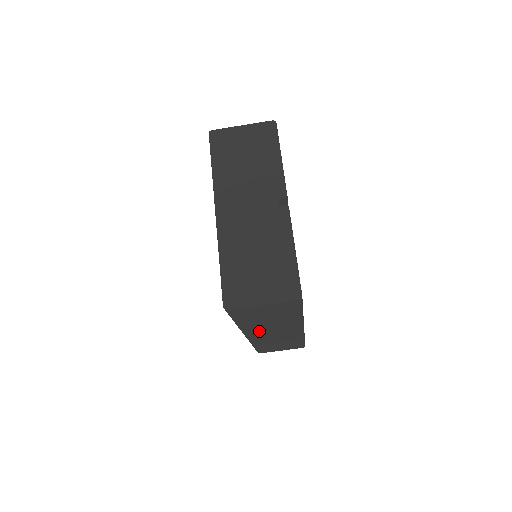
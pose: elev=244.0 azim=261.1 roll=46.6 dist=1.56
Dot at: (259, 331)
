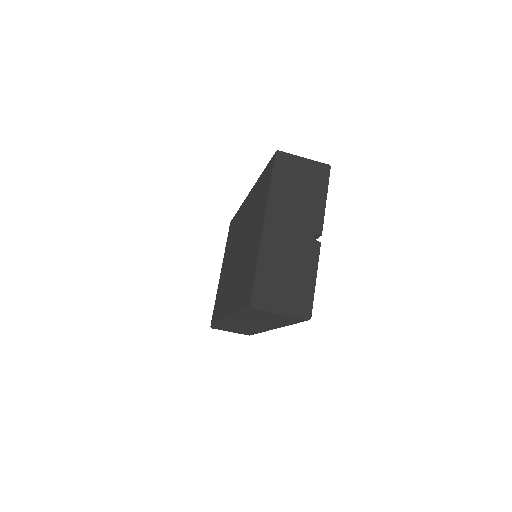
Dot at: (243, 321)
